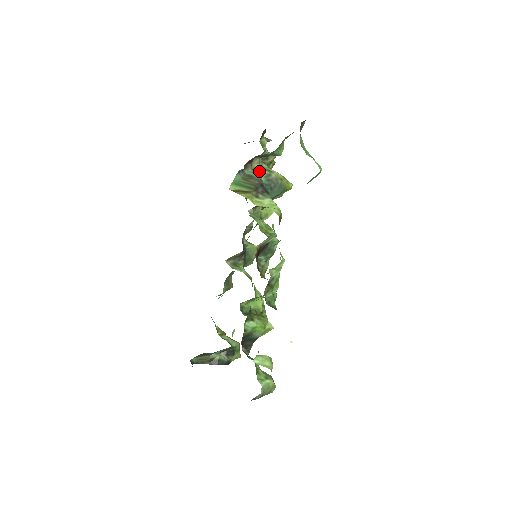
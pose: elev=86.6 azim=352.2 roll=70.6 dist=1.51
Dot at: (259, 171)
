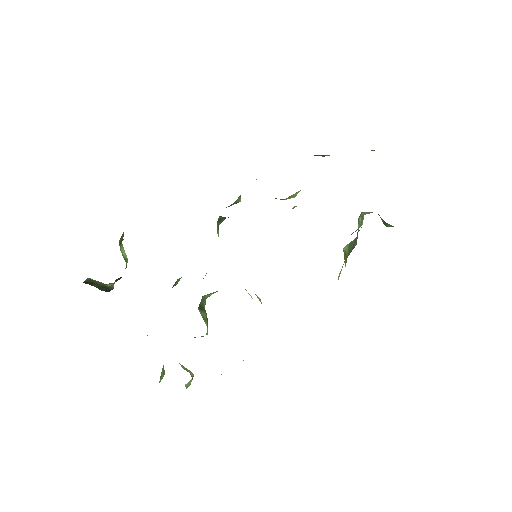
Dot at: (360, 221)
